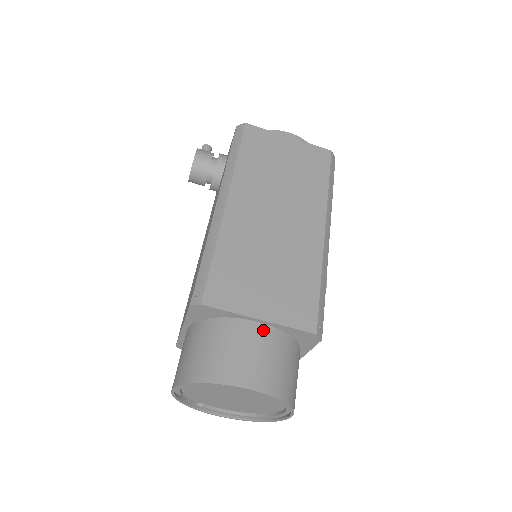
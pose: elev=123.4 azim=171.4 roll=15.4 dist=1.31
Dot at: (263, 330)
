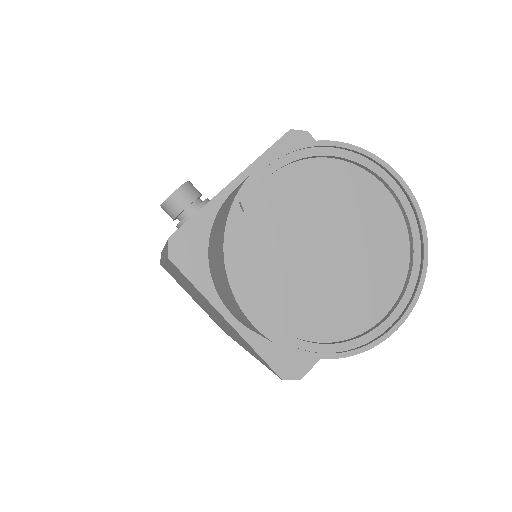
Dot at: occluded
